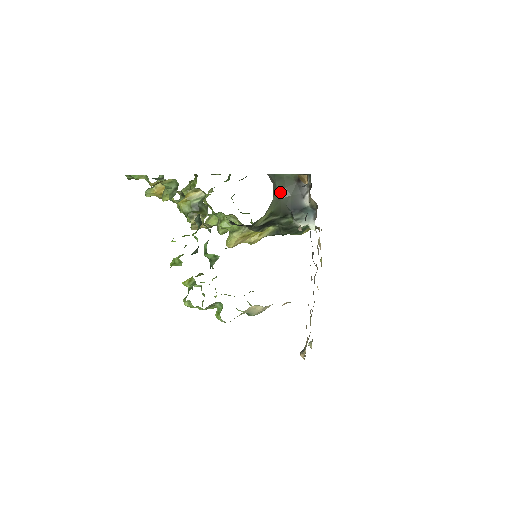
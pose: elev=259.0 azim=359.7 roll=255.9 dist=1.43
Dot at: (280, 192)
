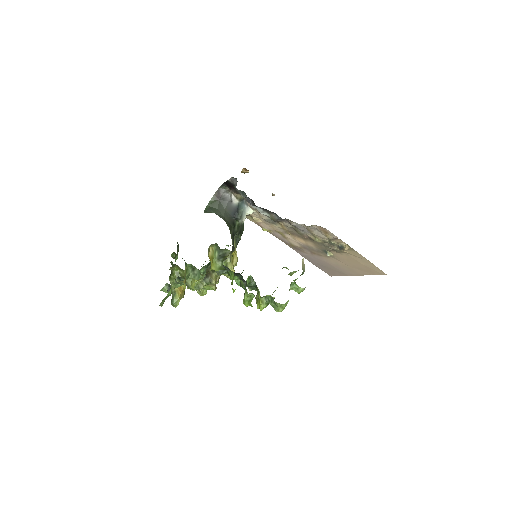
Dot at: (219, 214)
